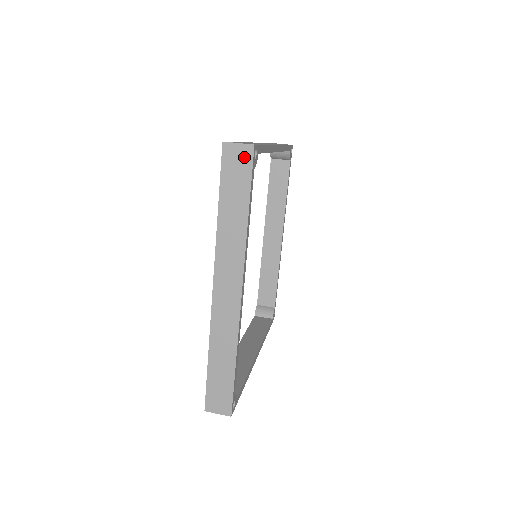
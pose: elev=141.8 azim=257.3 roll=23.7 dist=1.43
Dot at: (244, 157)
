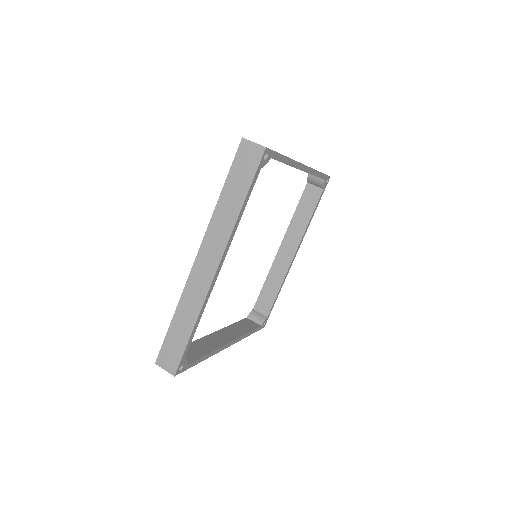
Dot at: (255, 155)
